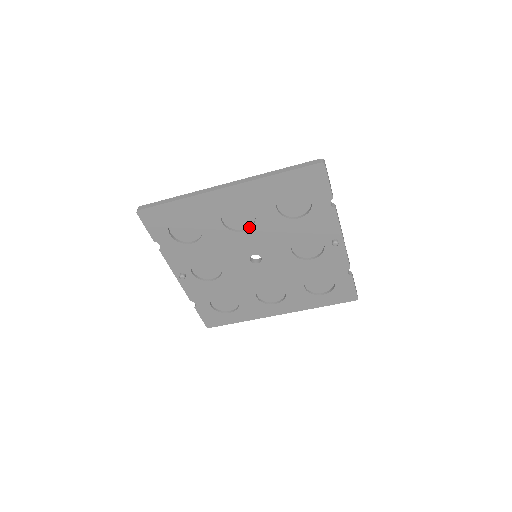
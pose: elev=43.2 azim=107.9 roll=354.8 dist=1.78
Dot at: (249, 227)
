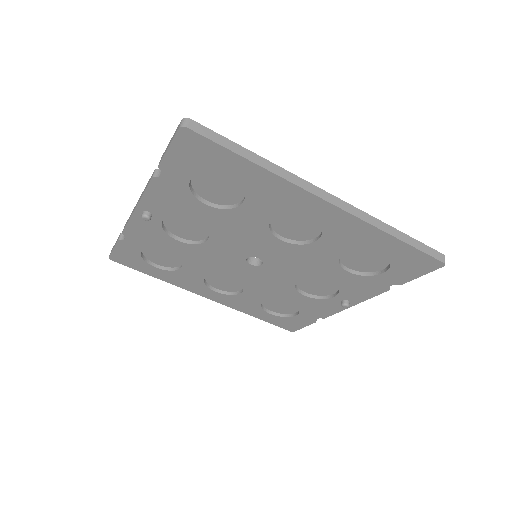
Dot at: (291, 240)
